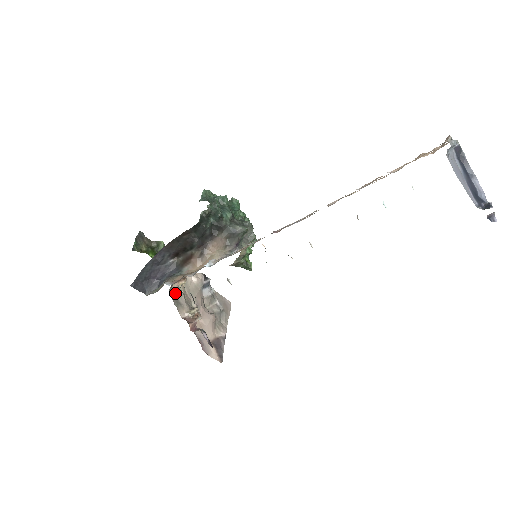
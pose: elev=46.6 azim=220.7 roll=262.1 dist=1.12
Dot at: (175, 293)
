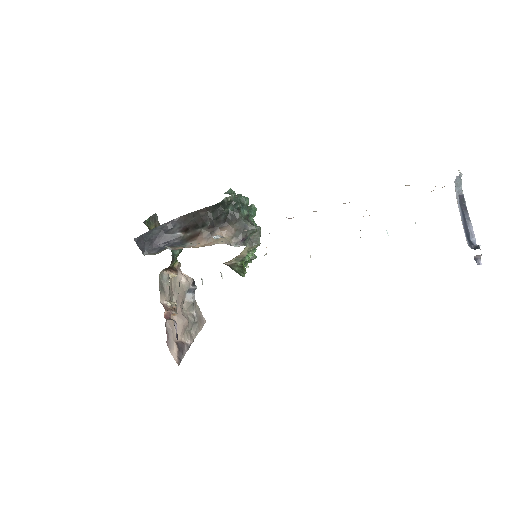
Dot at: (163, 279)
